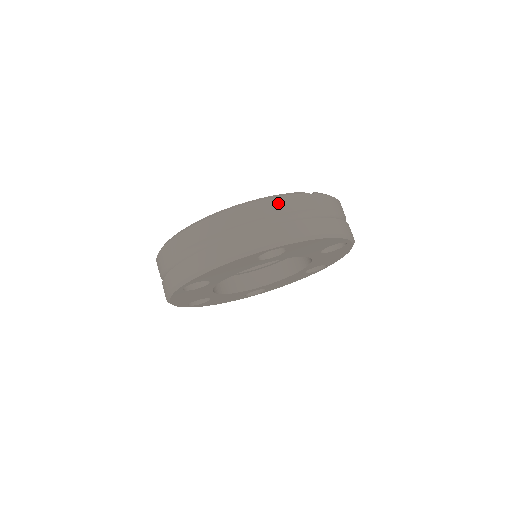
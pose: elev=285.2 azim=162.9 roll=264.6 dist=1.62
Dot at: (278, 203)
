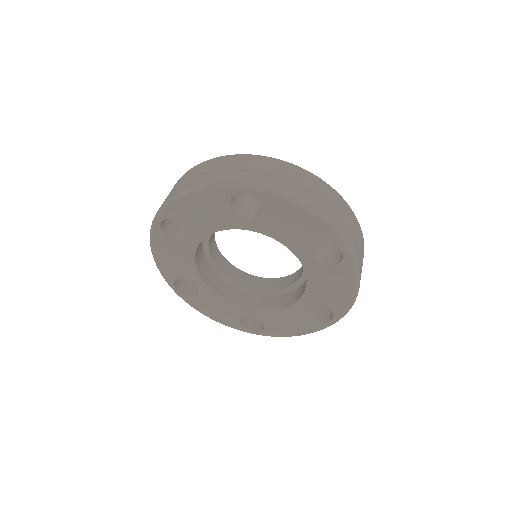
Dot at: (361, 233)
